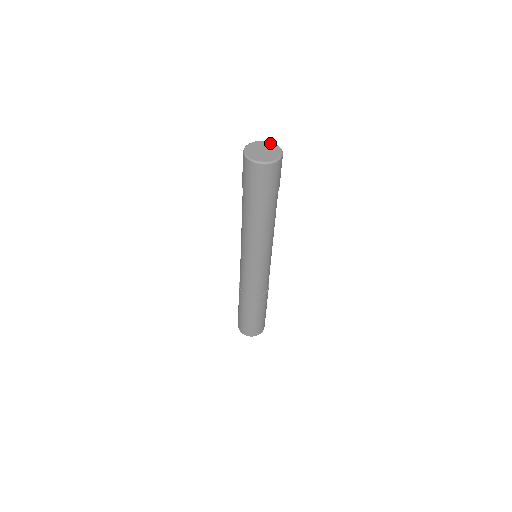
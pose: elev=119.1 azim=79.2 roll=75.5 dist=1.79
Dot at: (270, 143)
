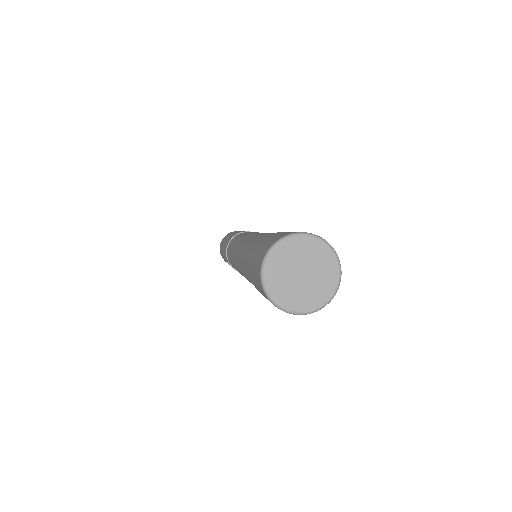
Dot at: (325, 249)
